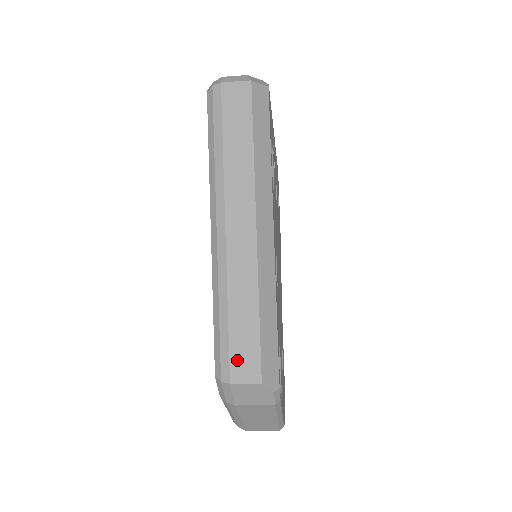
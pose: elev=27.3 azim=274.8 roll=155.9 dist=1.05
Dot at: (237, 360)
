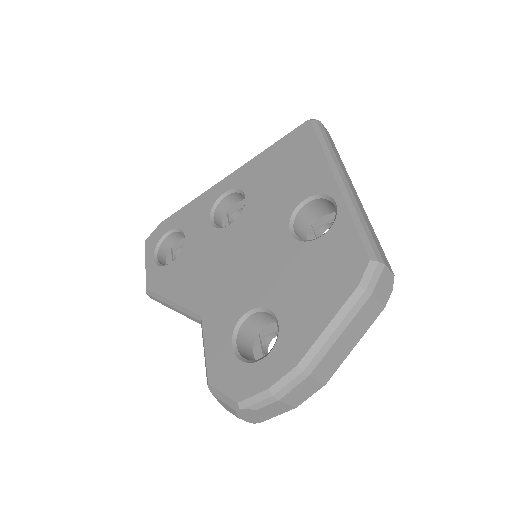
Dot at: (381, 253)
